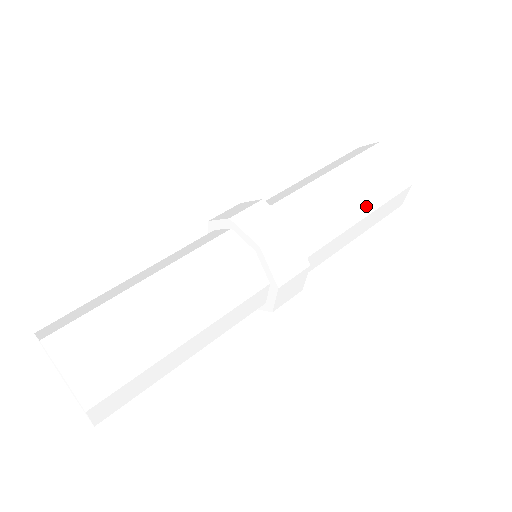
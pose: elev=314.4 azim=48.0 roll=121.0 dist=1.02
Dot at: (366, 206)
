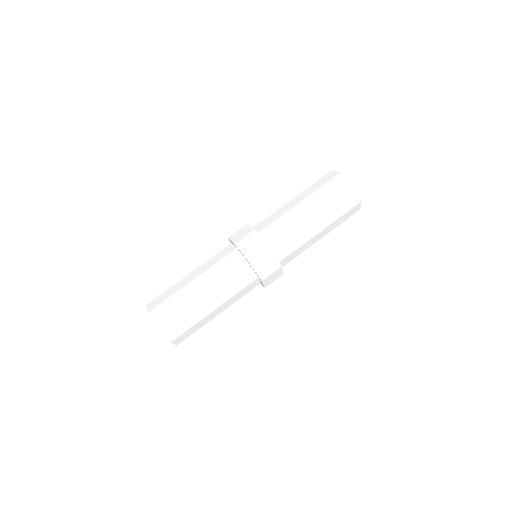
Dot at: (323, 223)
